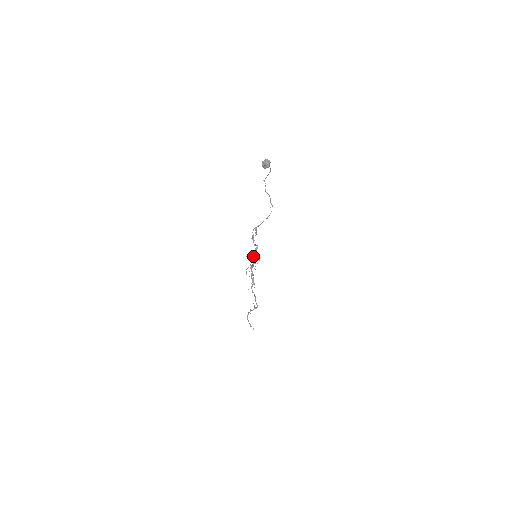
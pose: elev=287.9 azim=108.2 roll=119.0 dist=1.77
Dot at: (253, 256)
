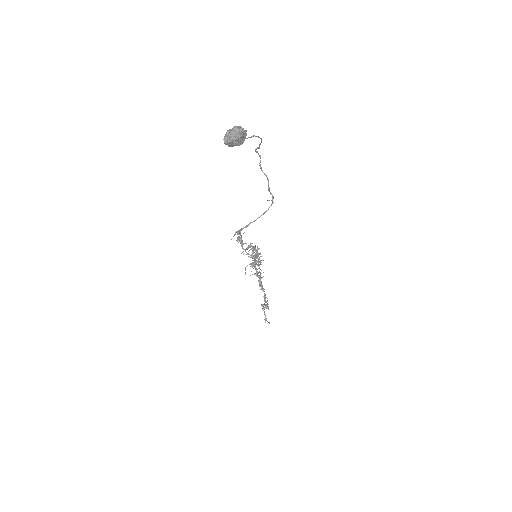
Dot at: (255, 251)
